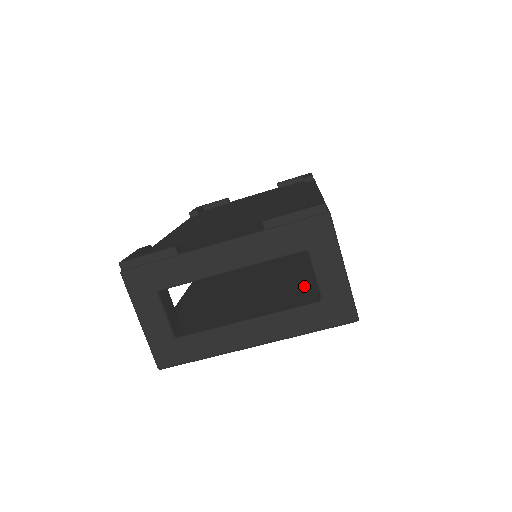
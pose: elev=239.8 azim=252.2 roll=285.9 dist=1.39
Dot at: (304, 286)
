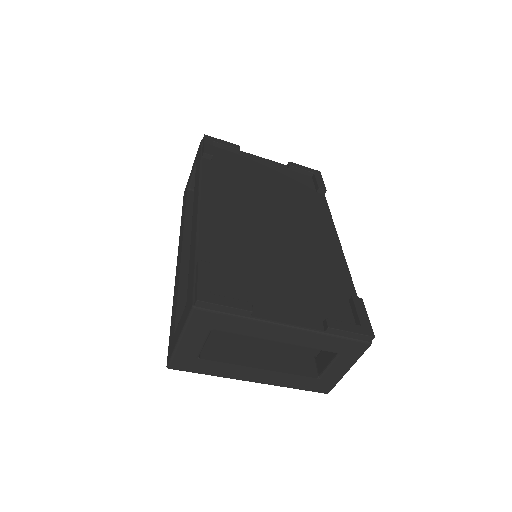
Dot at: occluded
